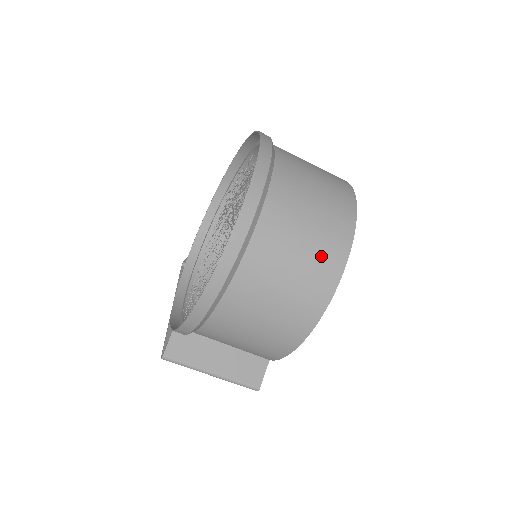
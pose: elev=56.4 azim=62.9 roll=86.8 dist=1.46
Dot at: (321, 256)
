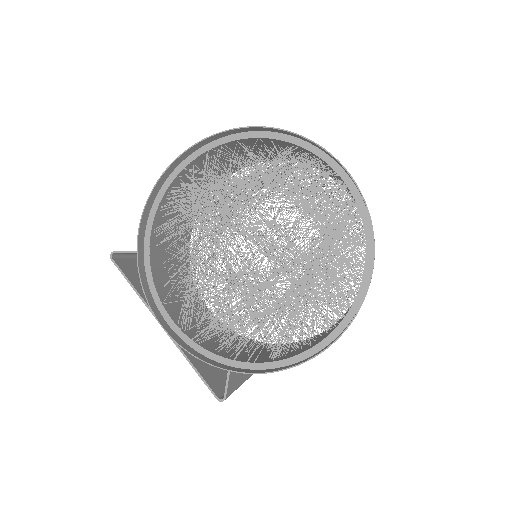
Dot at: occluded
